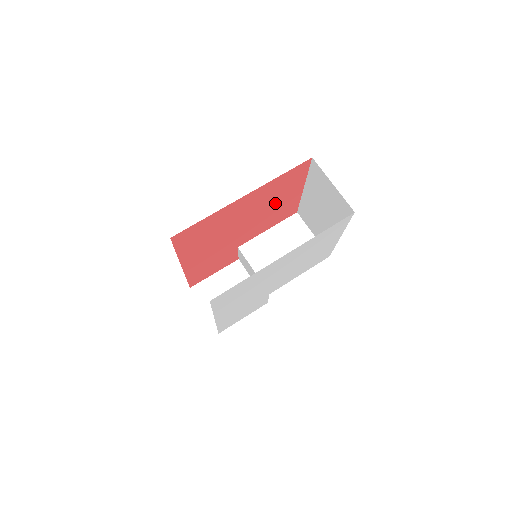
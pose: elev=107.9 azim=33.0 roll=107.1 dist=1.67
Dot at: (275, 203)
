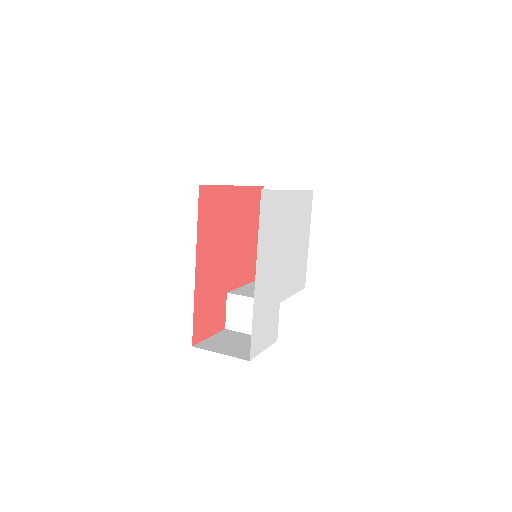
Dot at: (248, 234)
